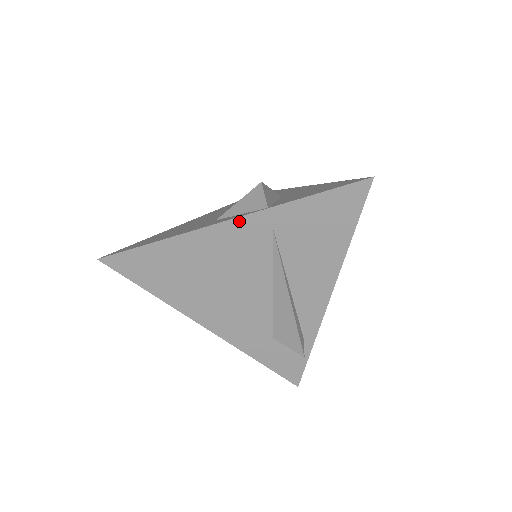
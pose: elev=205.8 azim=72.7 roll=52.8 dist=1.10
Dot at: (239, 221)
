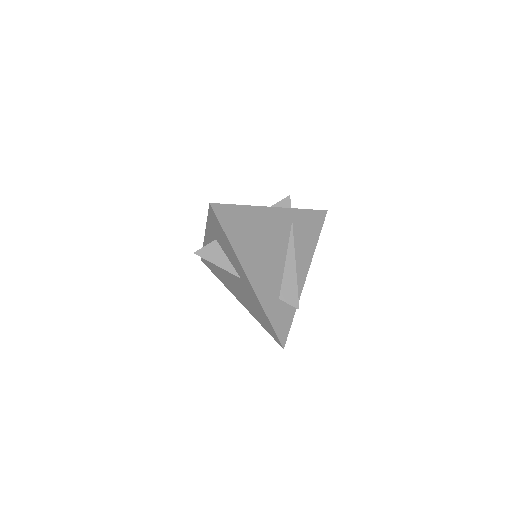
Dot at: (280, 210)
